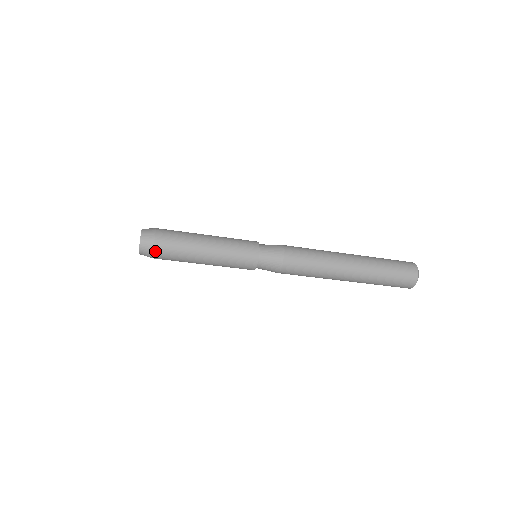
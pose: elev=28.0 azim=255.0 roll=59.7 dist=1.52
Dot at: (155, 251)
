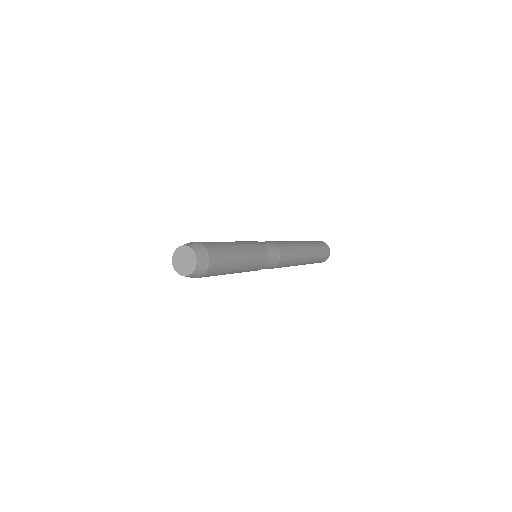
Dot at: occluded
